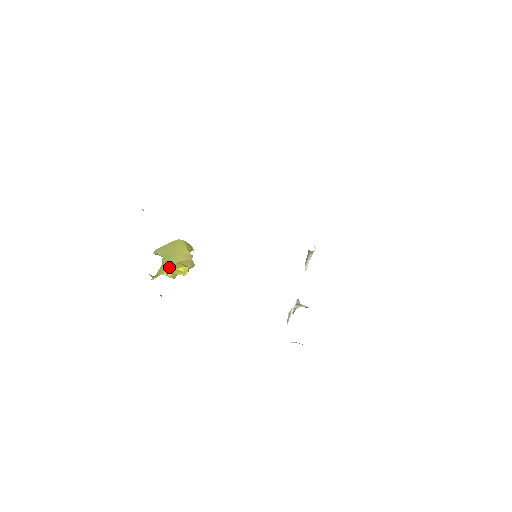
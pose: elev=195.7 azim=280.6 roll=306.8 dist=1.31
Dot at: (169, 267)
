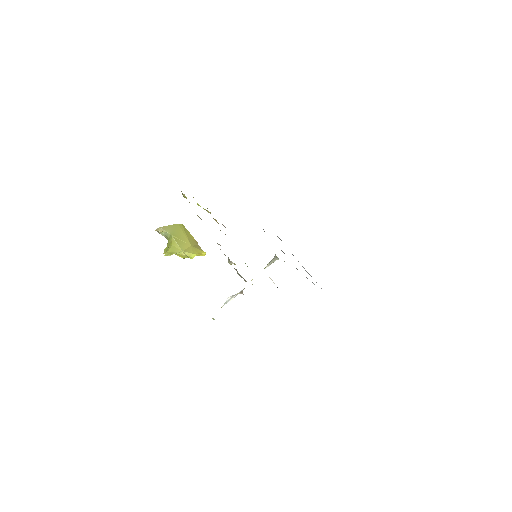
Dot at: (185, 249)
